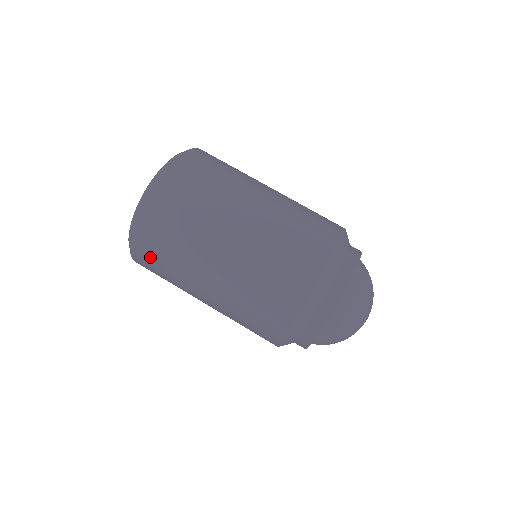
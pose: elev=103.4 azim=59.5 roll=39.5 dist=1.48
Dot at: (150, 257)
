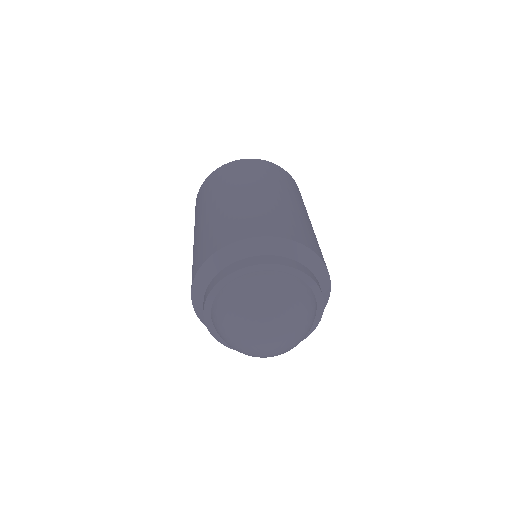
Dot at: occluded
